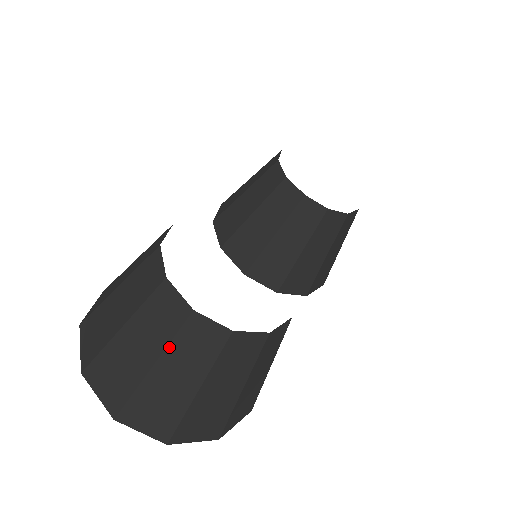
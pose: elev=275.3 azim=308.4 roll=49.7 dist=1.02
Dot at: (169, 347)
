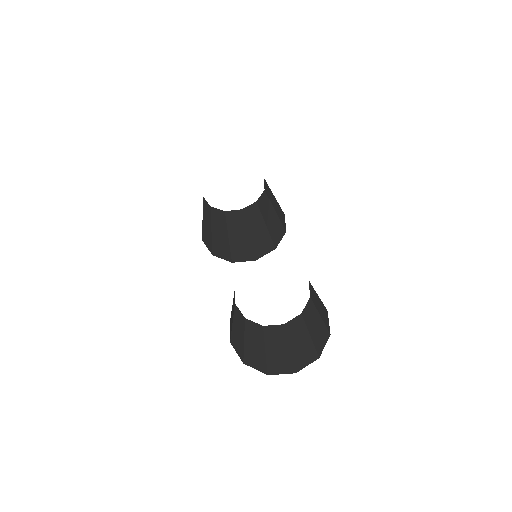
Dot at: (288, 340)
